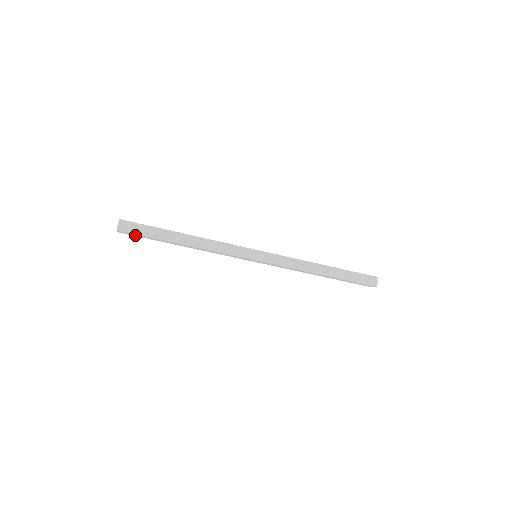
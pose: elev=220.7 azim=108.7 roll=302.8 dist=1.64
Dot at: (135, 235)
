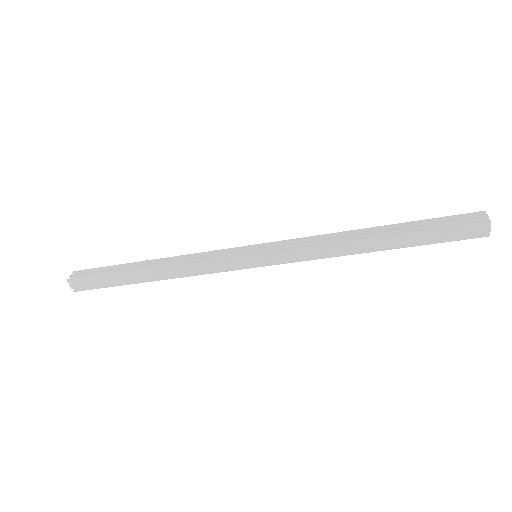
Dot at: occluded
